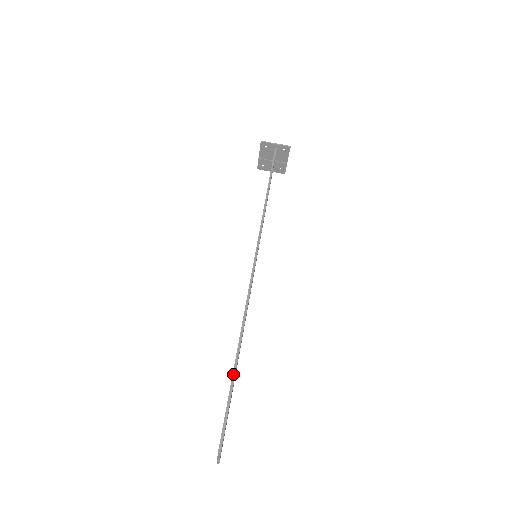
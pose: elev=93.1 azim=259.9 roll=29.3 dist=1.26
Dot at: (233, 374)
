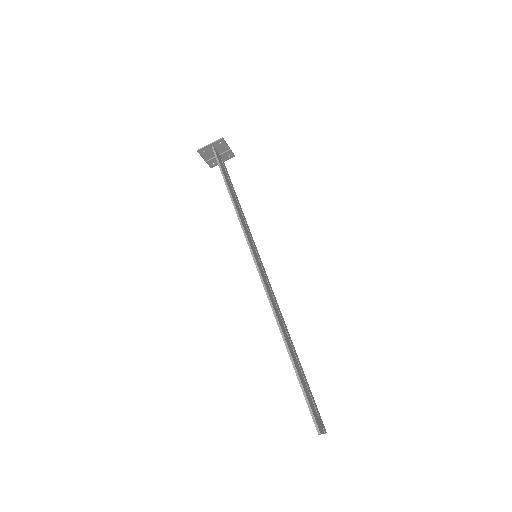
Dot at: (295, 370)
